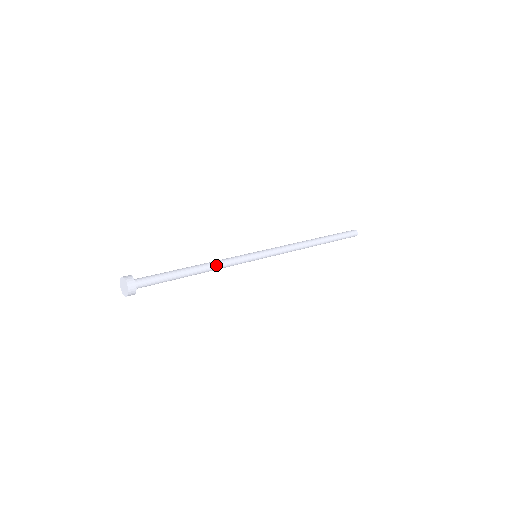
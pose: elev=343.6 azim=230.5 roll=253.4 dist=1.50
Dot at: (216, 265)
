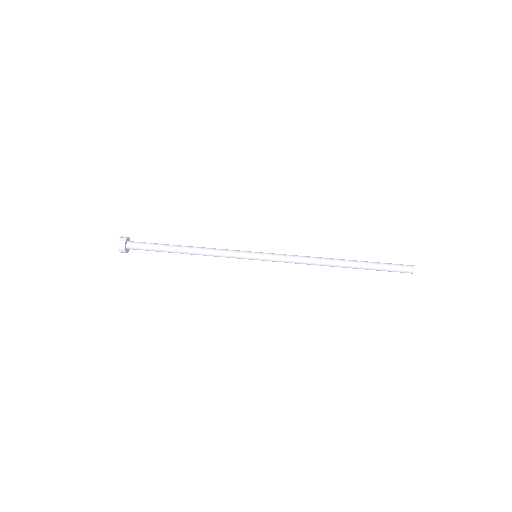
Dot at: (206, 255)
